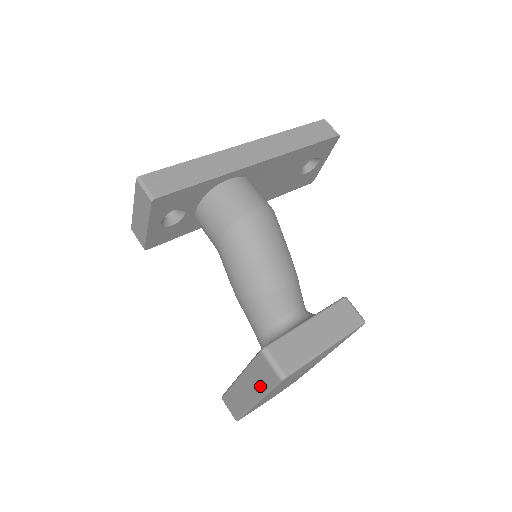
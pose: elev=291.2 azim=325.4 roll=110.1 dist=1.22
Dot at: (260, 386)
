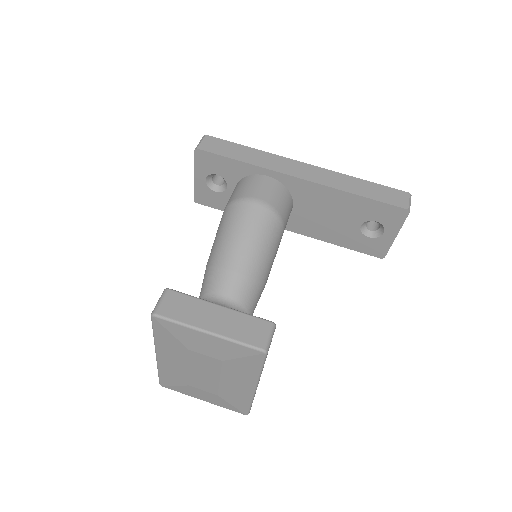
Dot at: occluded
